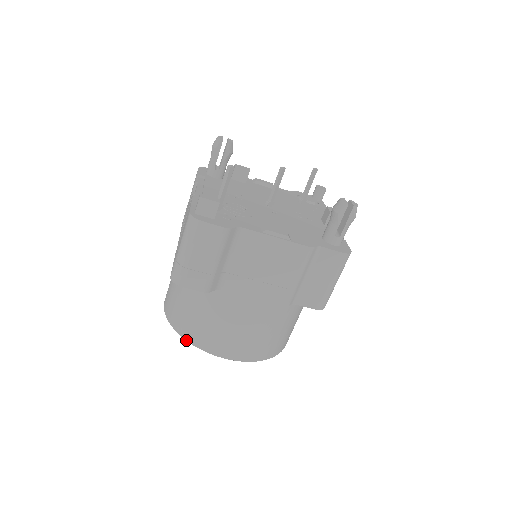
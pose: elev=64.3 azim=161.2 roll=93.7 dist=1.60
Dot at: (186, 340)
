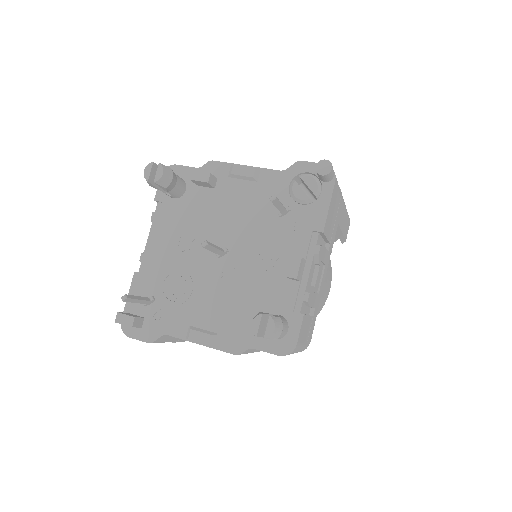
Dot at: occluded
